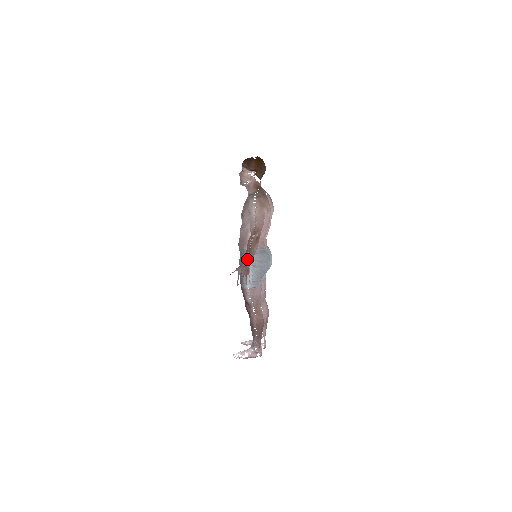
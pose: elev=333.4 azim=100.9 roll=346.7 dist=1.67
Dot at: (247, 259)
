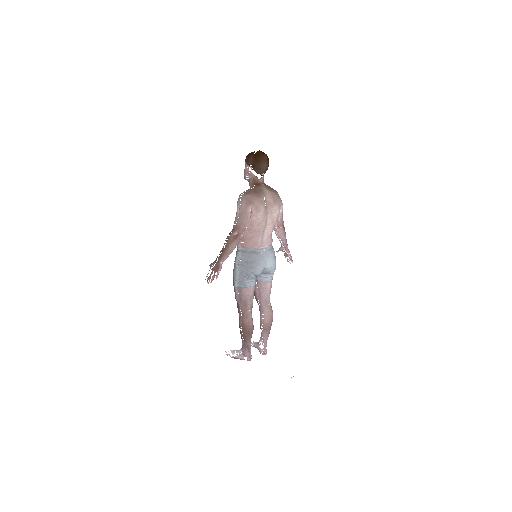
Dot at: (220, 256)
